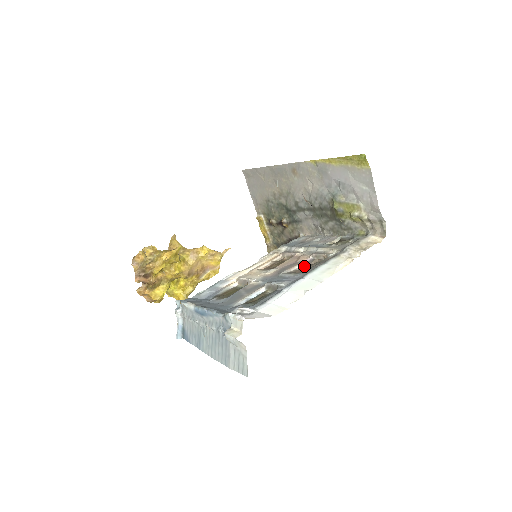
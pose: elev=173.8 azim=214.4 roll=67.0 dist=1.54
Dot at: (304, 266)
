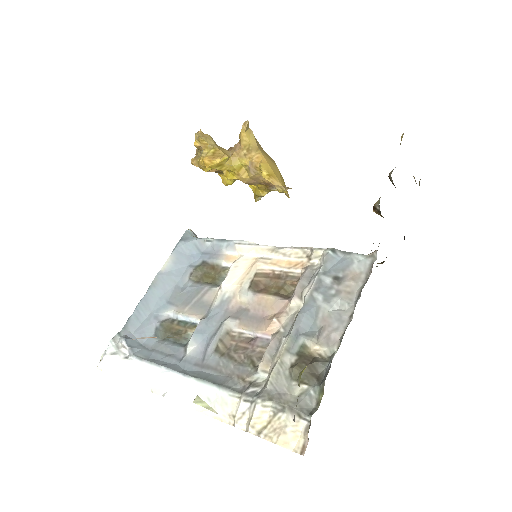
Dot at: (250, 341)
